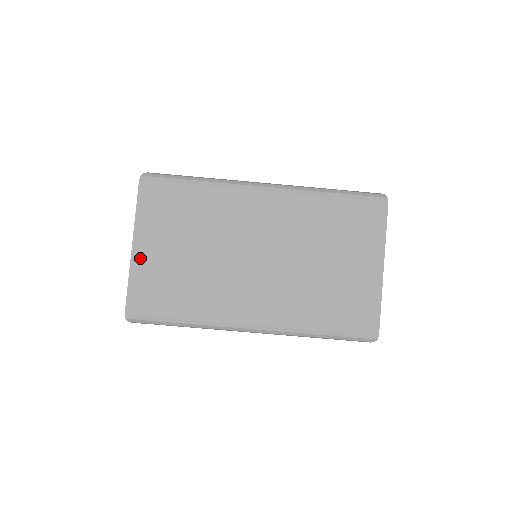
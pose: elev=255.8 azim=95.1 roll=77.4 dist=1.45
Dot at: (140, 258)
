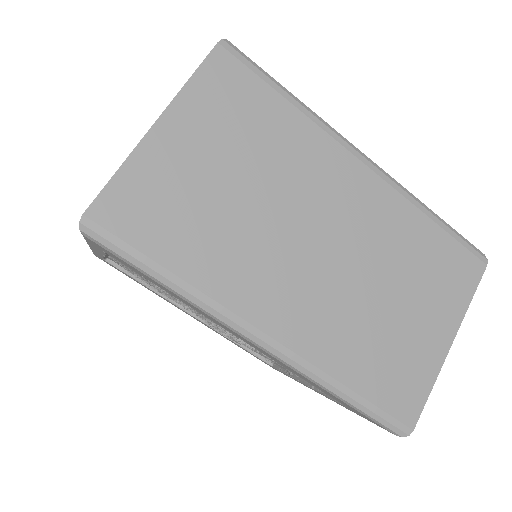
Dot at: (157, 146)
